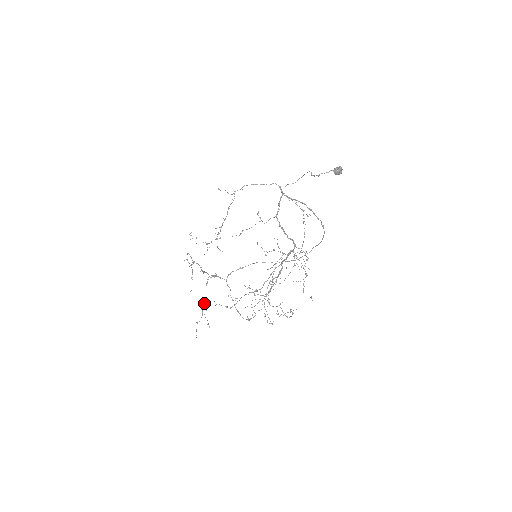
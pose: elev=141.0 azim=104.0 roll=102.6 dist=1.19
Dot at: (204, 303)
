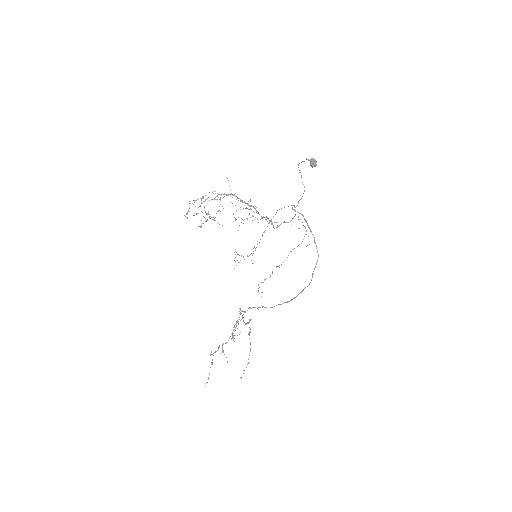
Dot at: (226, 343)
